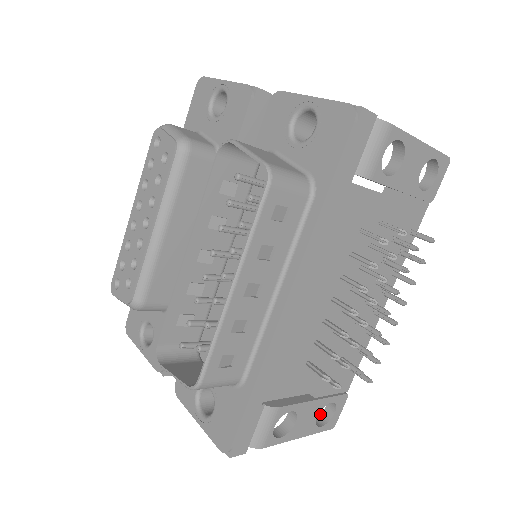
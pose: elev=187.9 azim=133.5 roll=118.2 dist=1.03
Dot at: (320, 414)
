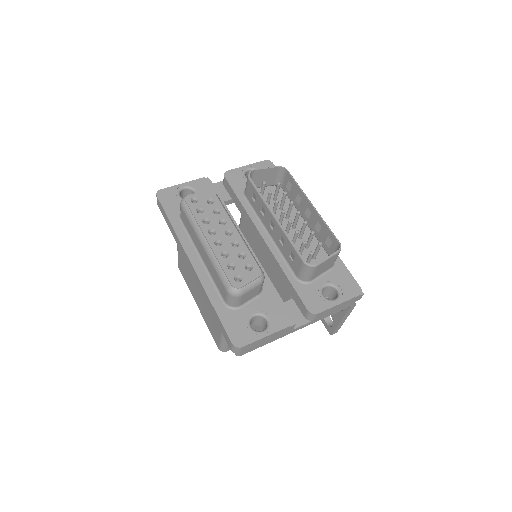
Dot at: (330, 326)
